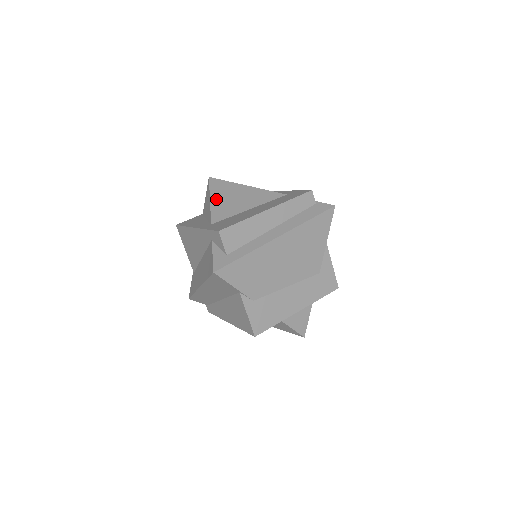
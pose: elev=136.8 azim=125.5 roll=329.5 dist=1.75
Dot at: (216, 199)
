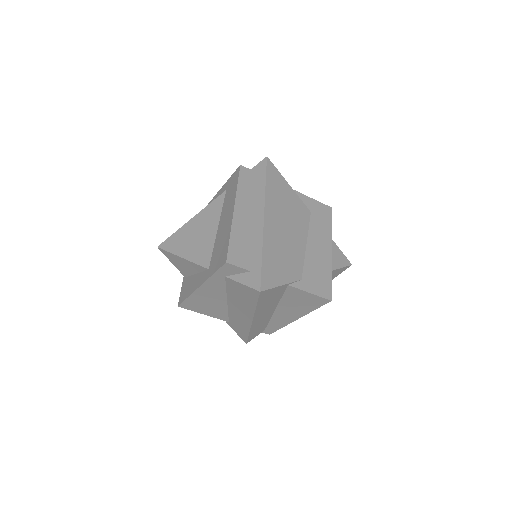
Dot at: (185, 252)
